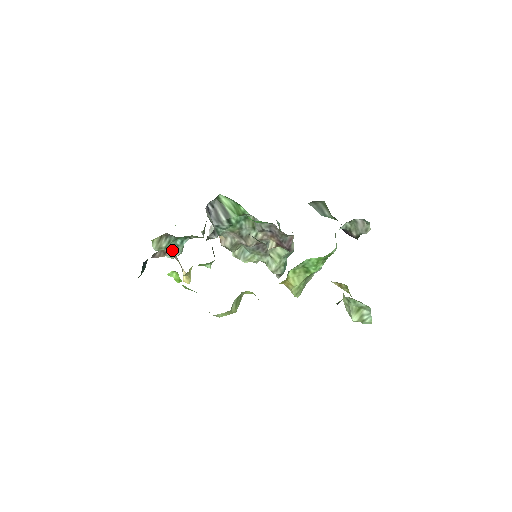
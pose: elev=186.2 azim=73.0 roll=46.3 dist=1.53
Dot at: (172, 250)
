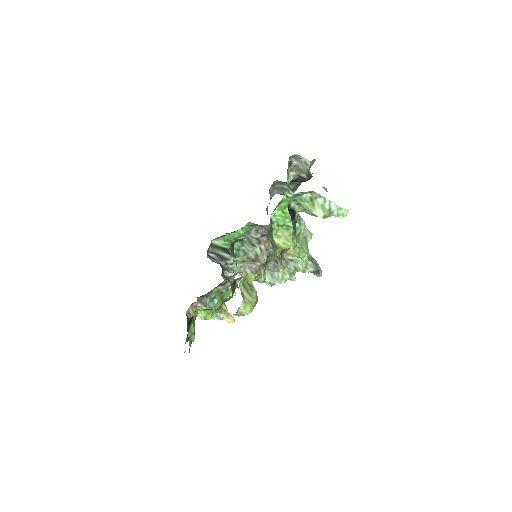
Dot at: occluded
